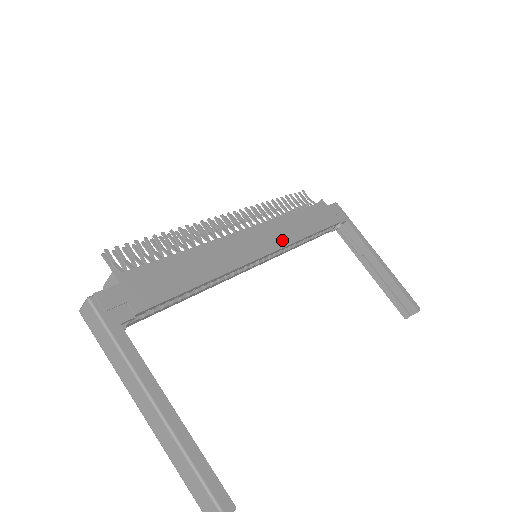
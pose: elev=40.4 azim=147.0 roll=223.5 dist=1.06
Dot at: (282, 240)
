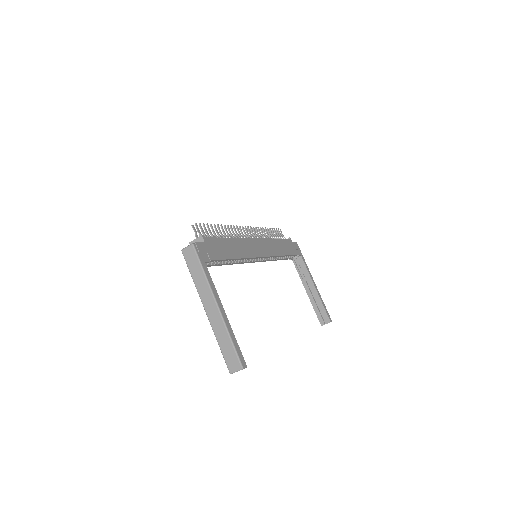
Dot at: (270, 252)
